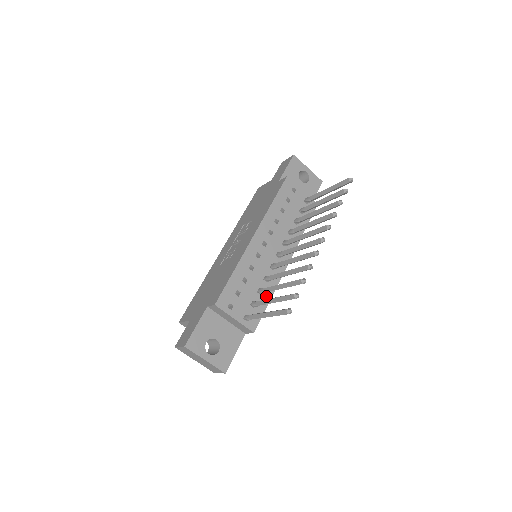
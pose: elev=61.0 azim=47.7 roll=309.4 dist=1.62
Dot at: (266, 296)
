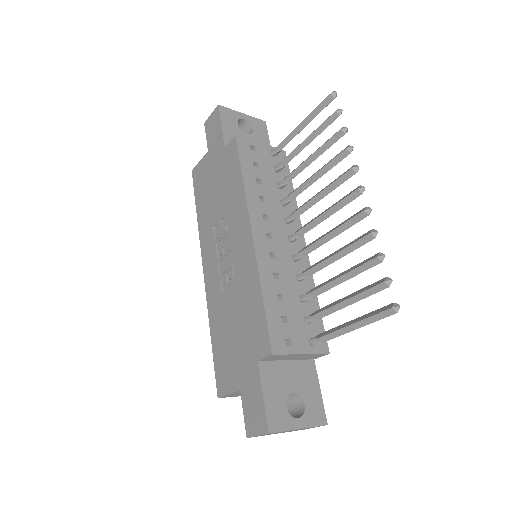
Dot at: (311, 299)
